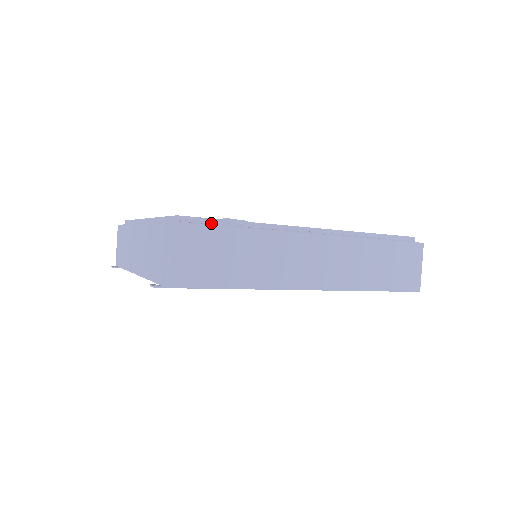
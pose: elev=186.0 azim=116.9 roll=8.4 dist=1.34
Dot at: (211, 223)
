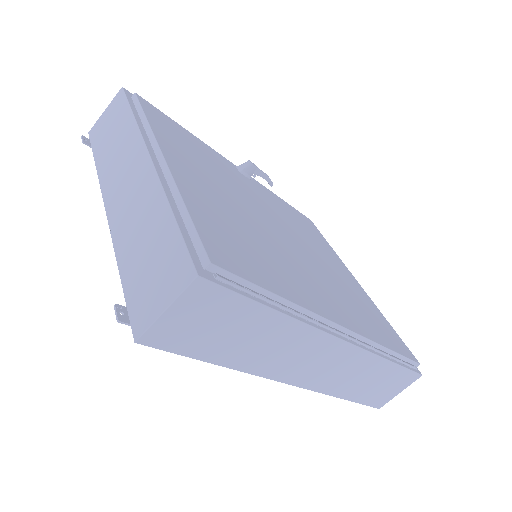
Dot at: (246, 291)
